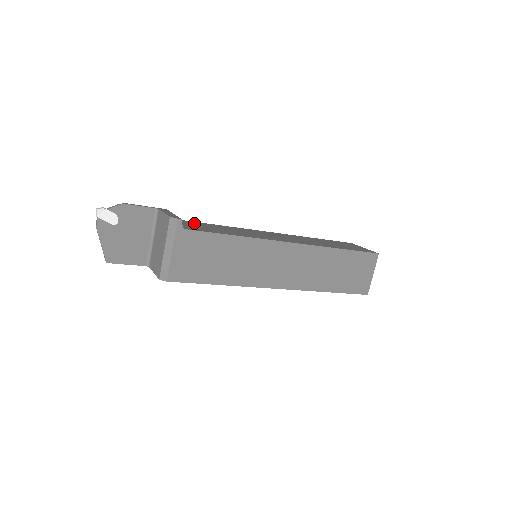
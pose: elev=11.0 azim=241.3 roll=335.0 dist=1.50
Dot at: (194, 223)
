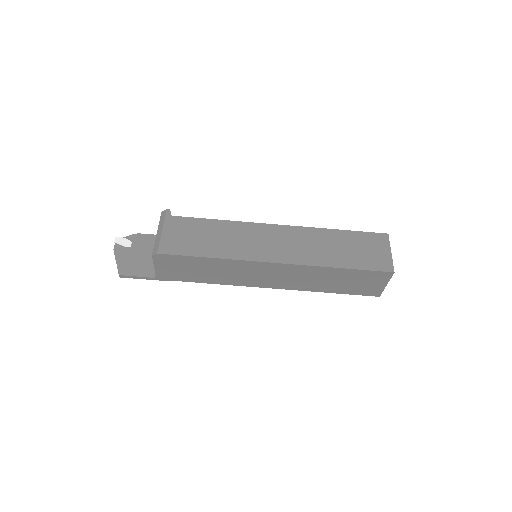
Dot at: occluded
